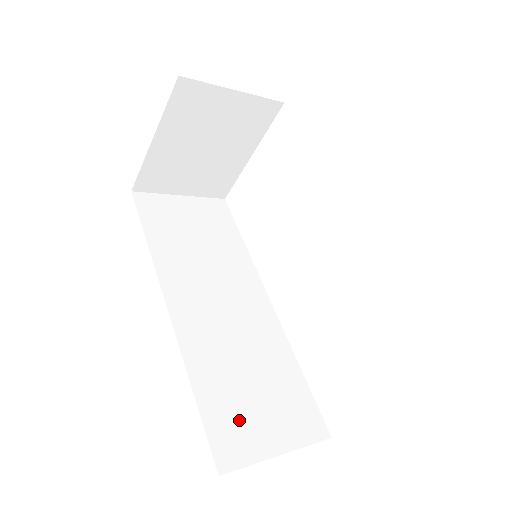
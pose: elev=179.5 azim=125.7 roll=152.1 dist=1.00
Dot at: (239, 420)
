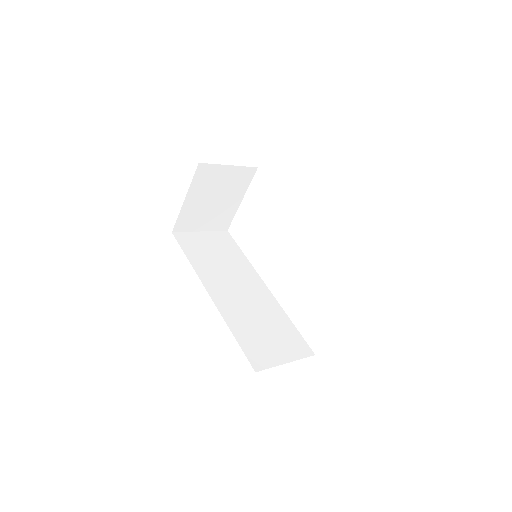
Dot at: (261, 347)
